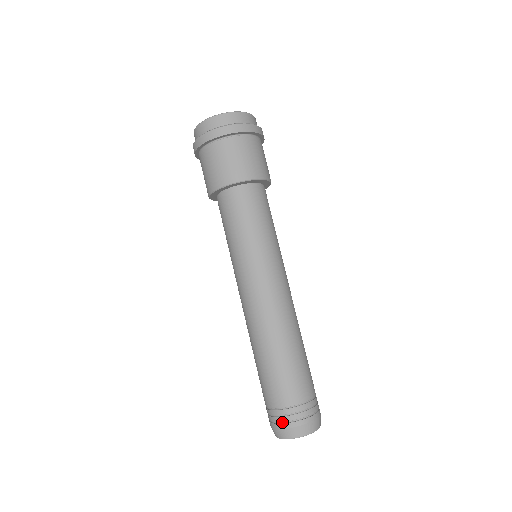
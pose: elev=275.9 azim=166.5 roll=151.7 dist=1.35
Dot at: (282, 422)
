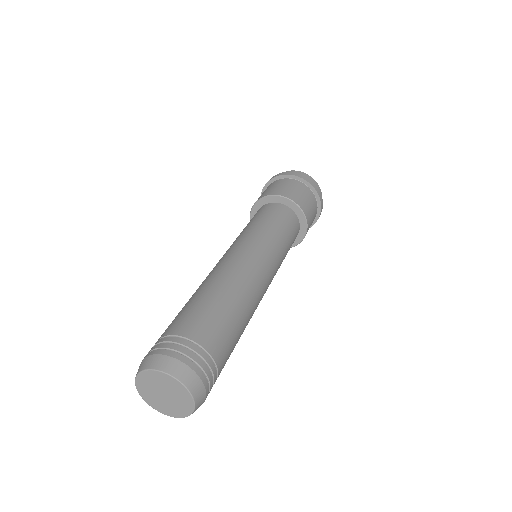
Dot at: (154, 350)
